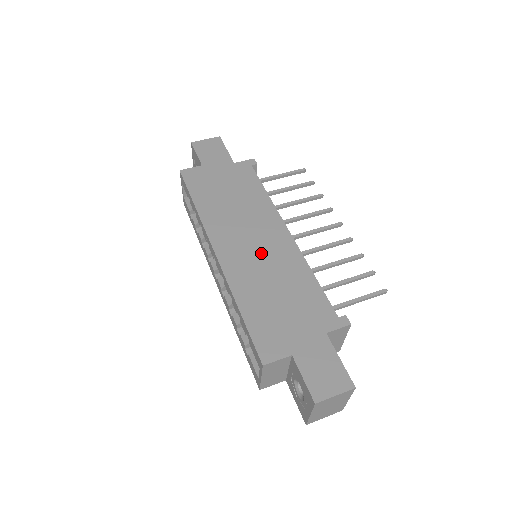
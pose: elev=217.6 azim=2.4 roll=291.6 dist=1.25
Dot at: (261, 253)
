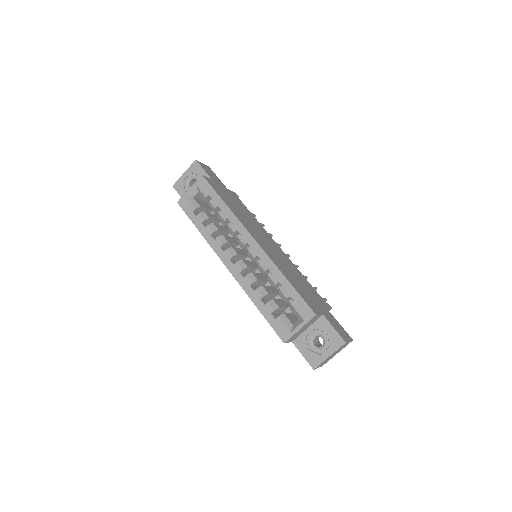
Dot at: (275, 252)
